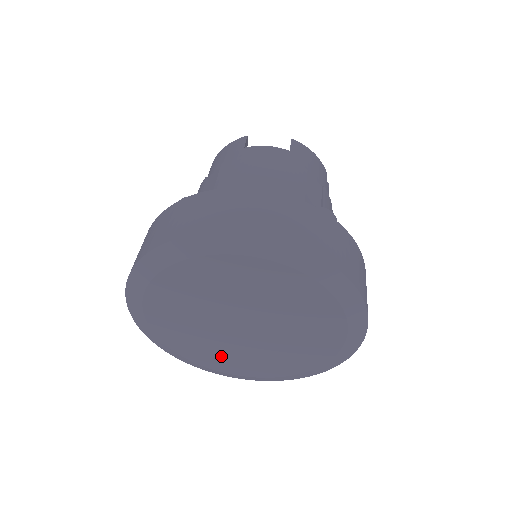
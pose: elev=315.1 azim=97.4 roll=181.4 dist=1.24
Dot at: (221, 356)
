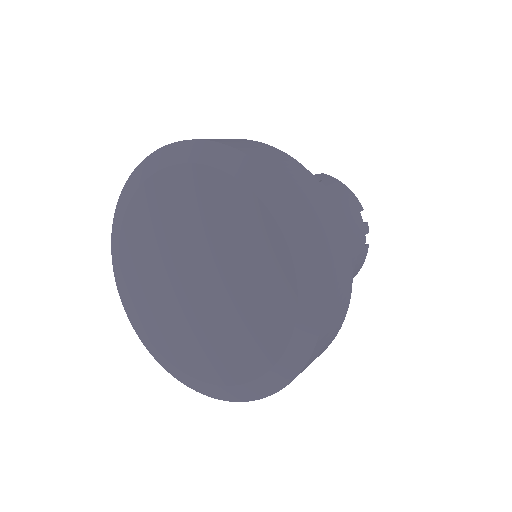
Dot at: (185, 341)
